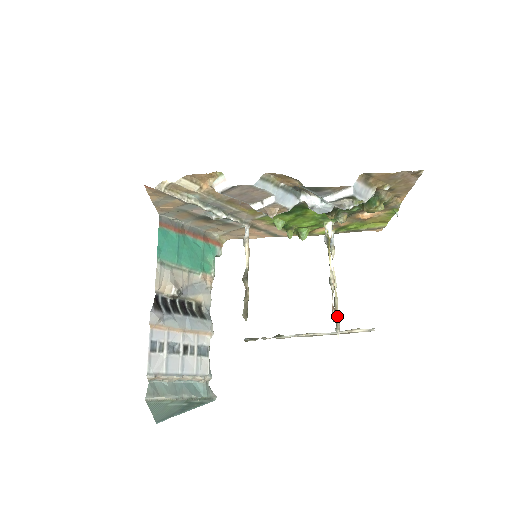
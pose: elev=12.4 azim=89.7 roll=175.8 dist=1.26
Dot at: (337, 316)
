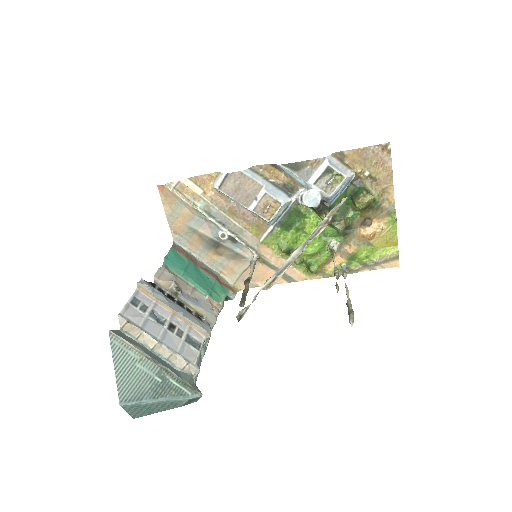
Dot at: (350, 310)
